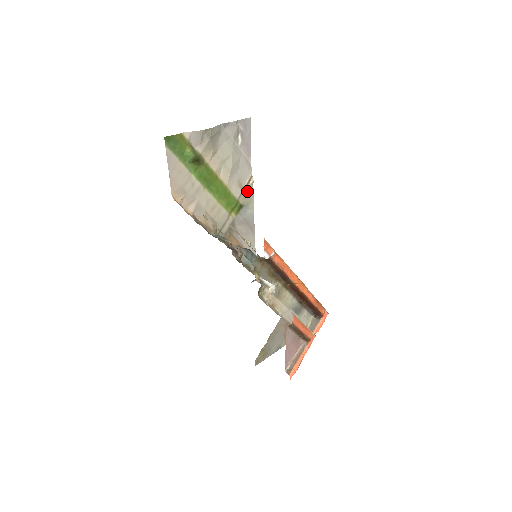
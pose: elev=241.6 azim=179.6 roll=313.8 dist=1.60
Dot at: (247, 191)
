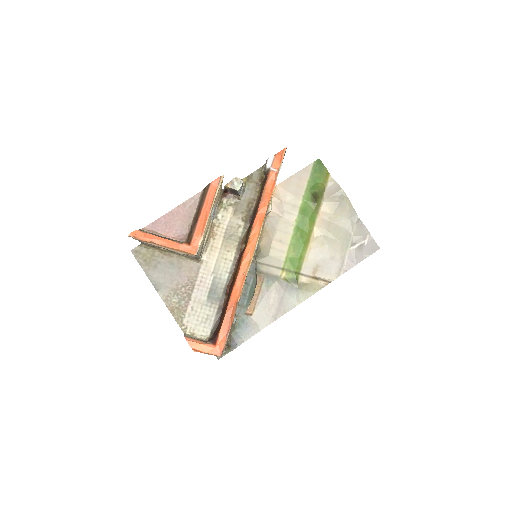
Dot at: (313, 284)
